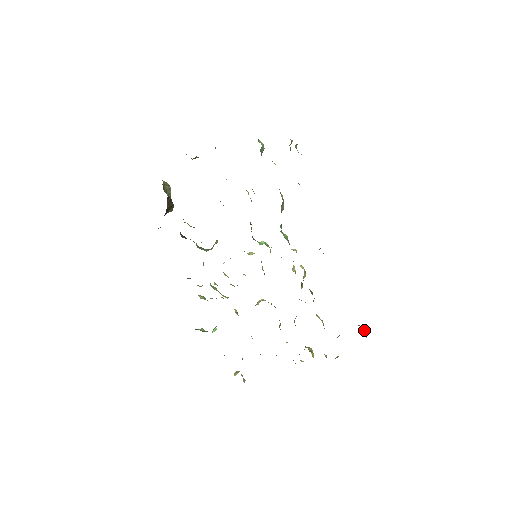
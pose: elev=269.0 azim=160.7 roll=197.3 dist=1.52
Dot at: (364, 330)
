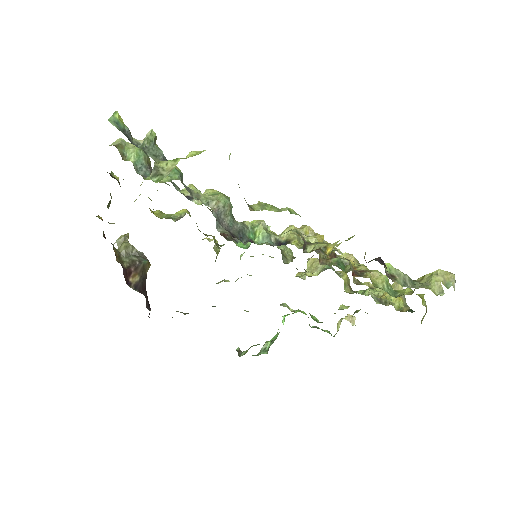
Dot at: (441, 285)
